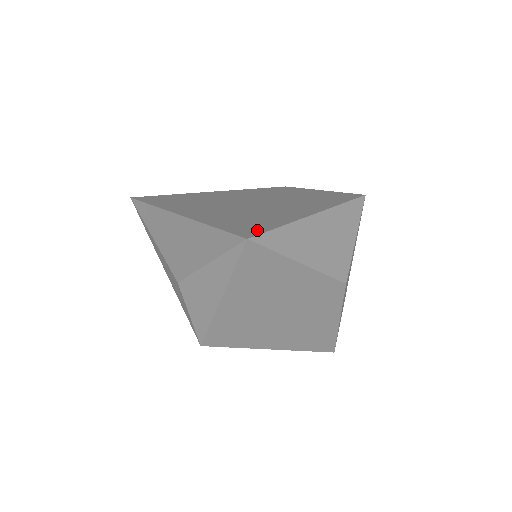
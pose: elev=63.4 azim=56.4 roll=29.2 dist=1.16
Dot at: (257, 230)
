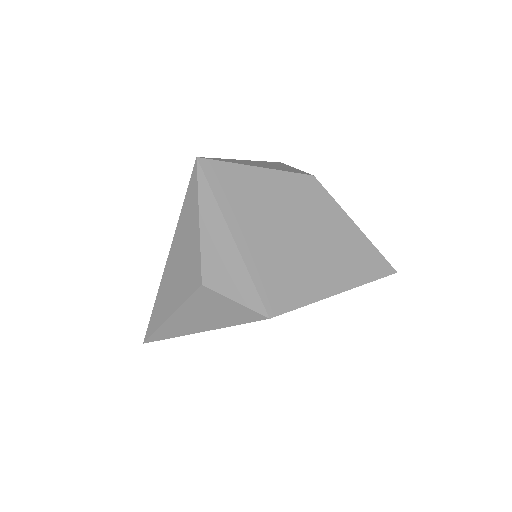
Dot at: occluded
